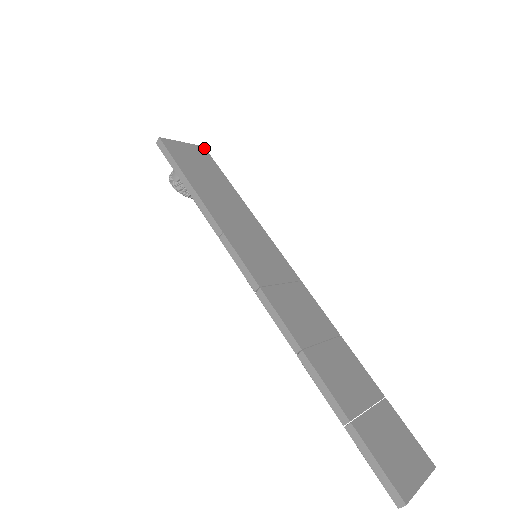
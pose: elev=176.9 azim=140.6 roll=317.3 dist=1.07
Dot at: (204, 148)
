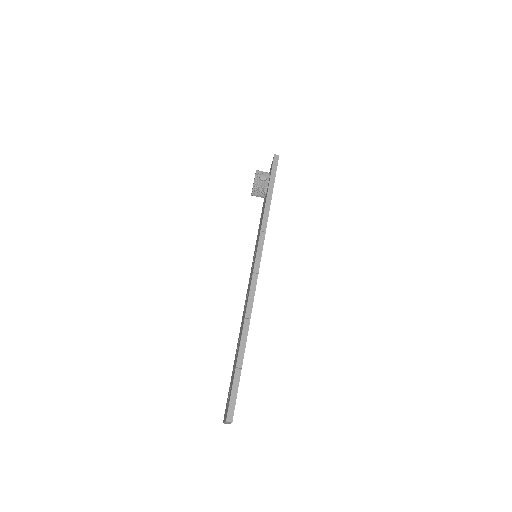
Dot at: occluded
